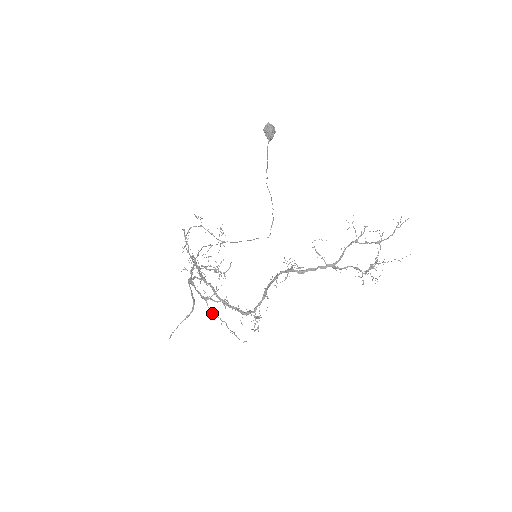
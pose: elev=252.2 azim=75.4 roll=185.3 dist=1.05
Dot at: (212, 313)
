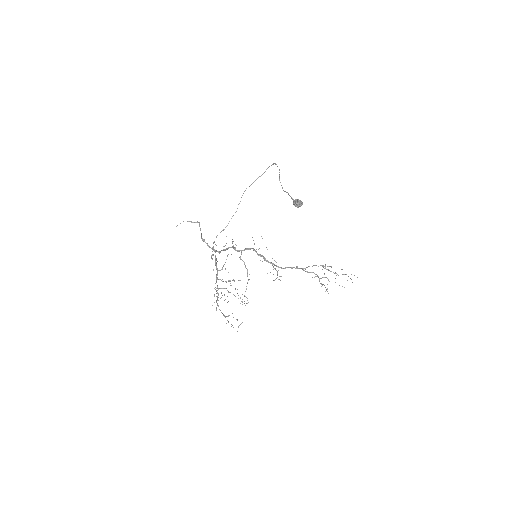
Dot at: (228, 321)
